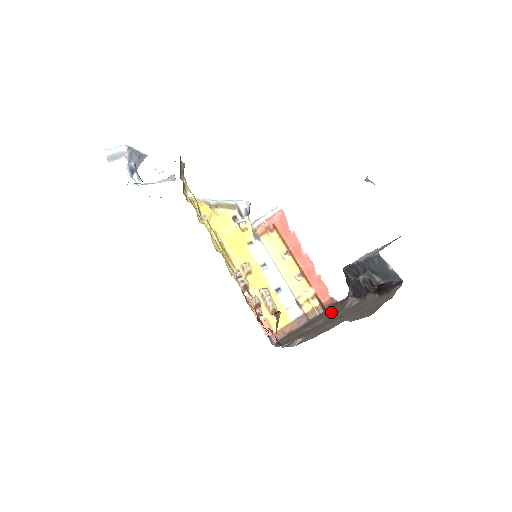
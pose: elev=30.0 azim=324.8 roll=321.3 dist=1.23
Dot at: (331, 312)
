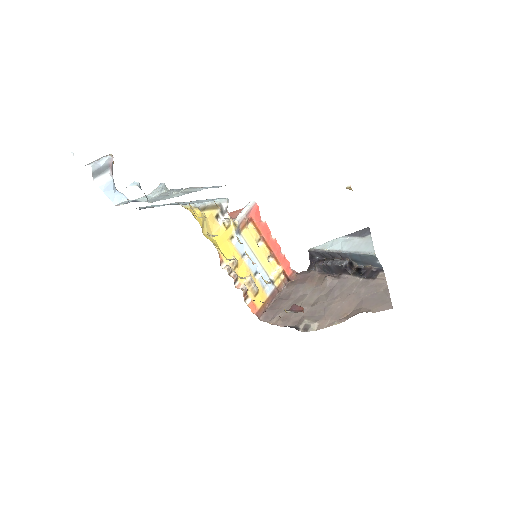
Dot at: (310, 288)
